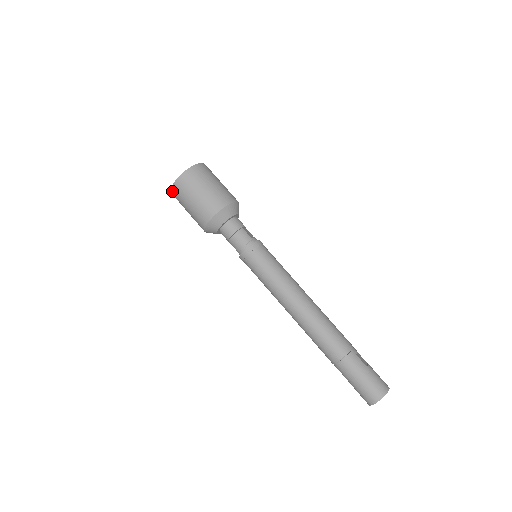
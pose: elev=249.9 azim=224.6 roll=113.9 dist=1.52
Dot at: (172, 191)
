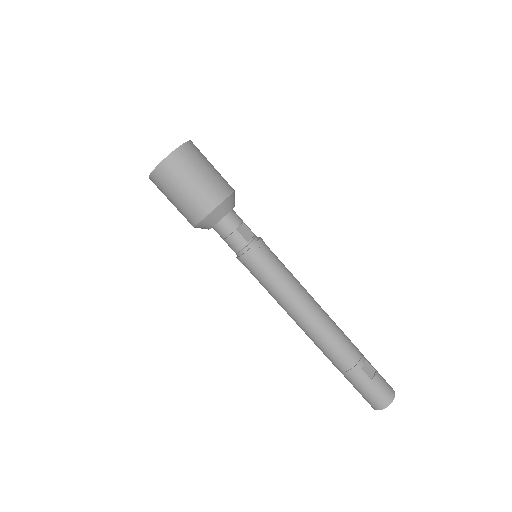
Dot at: occluded
